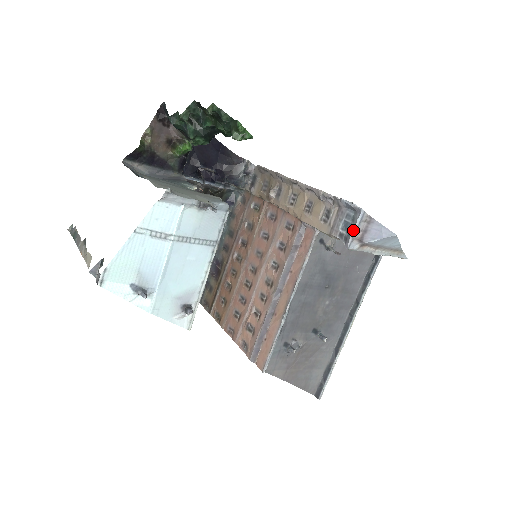
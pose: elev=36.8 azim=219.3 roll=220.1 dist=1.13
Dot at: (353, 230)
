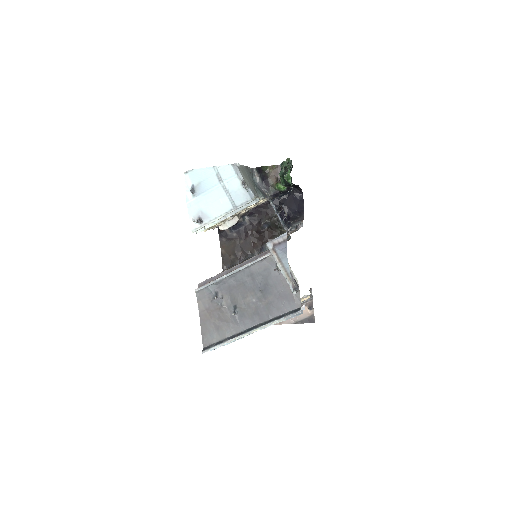
Dot at: (276, 238)
